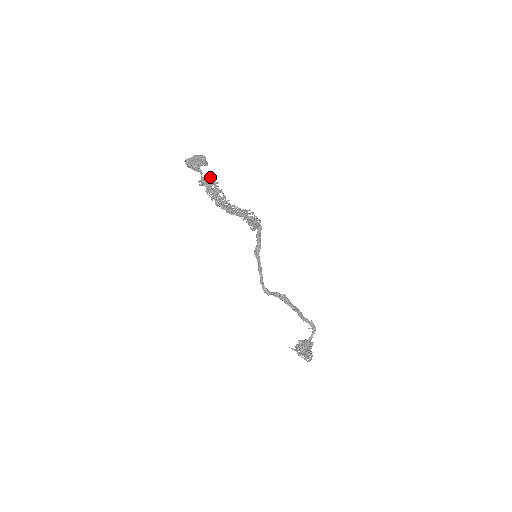
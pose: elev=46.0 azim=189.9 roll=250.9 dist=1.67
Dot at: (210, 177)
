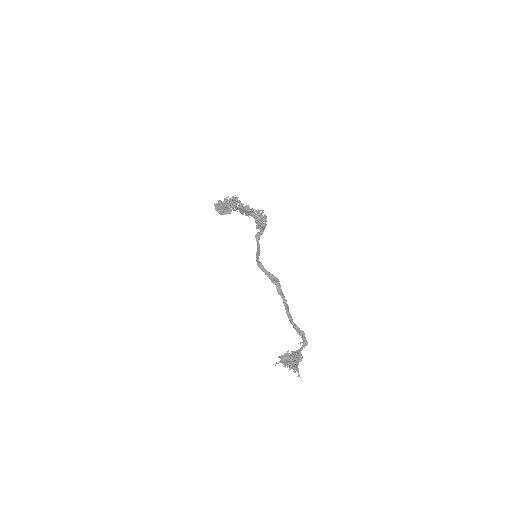
Dot at: occluded
